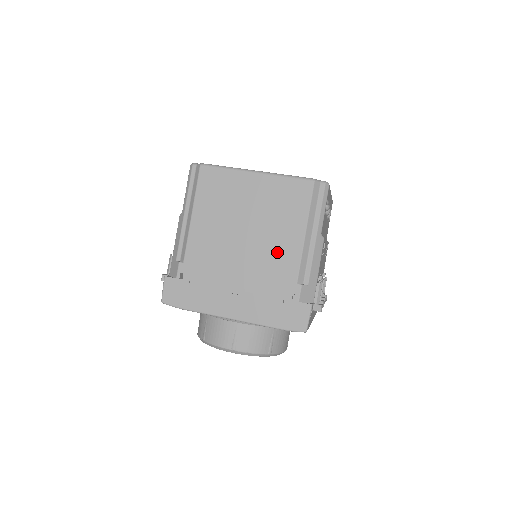
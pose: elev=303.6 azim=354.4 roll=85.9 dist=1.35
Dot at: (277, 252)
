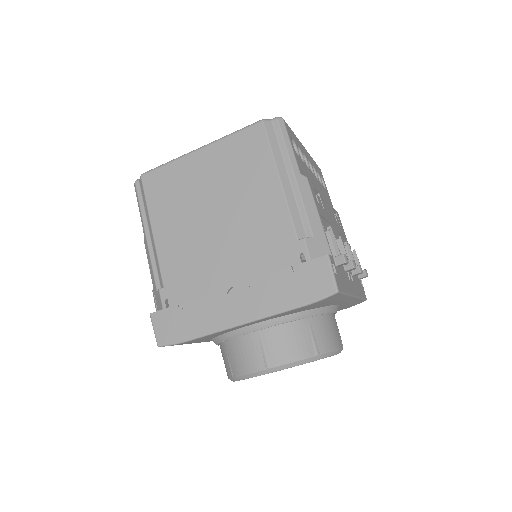
Dot at: (259, 217)
